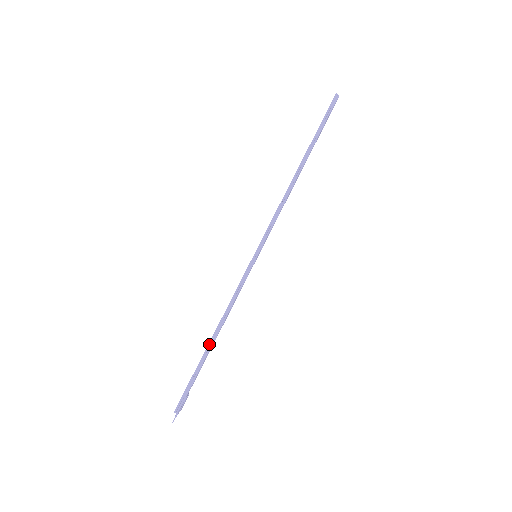
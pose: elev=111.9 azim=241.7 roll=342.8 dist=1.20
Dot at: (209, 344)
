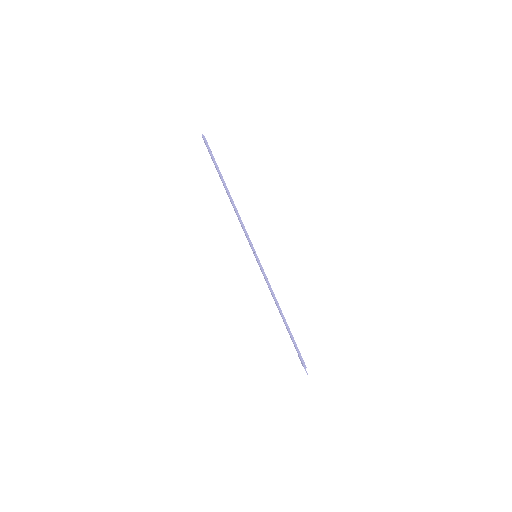
Dot at: (284, 321)
